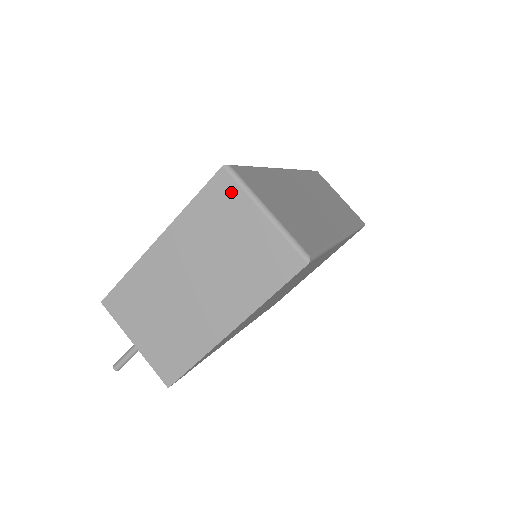
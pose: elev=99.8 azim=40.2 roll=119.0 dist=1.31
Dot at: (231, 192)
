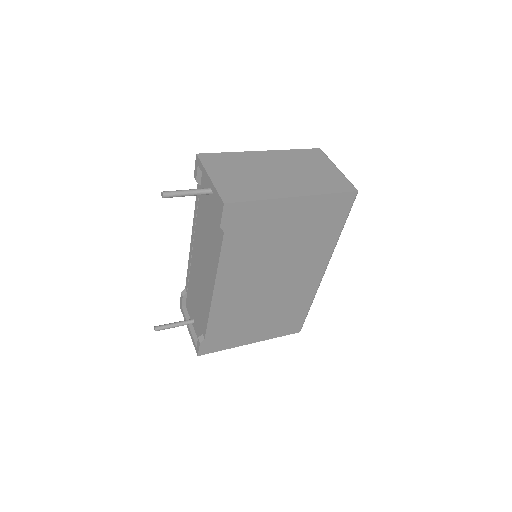
Dot at: (321, 156)
